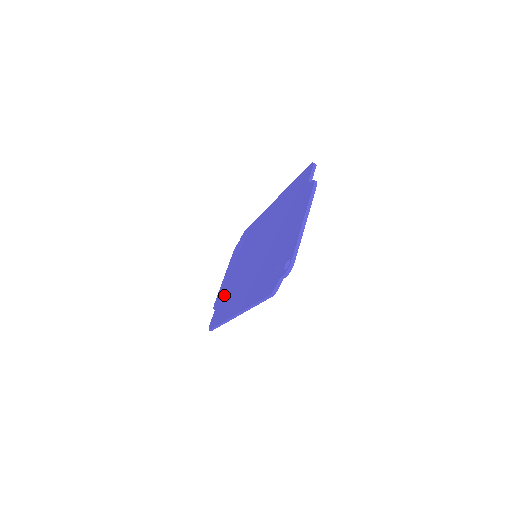
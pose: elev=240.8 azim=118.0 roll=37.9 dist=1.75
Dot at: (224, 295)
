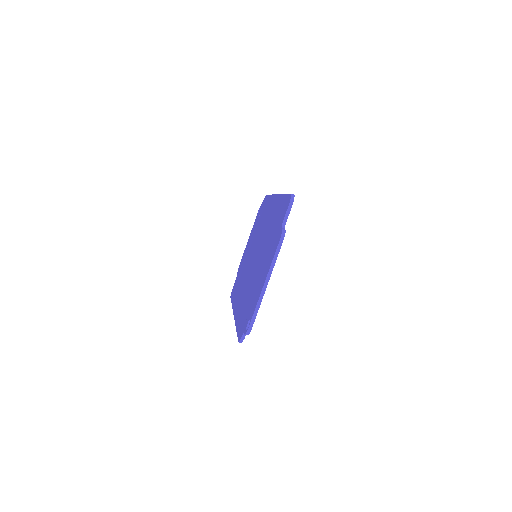
Dot at: (241, 268)
